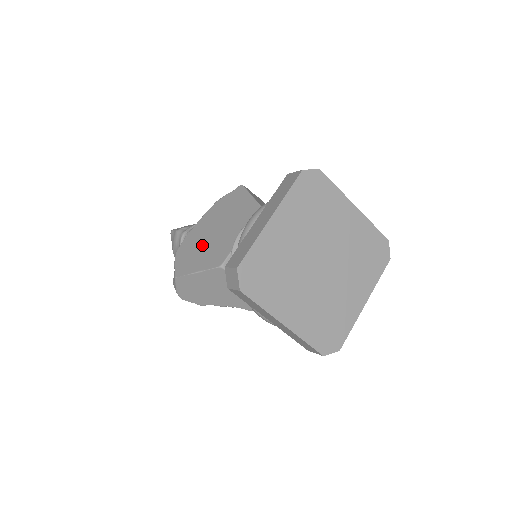
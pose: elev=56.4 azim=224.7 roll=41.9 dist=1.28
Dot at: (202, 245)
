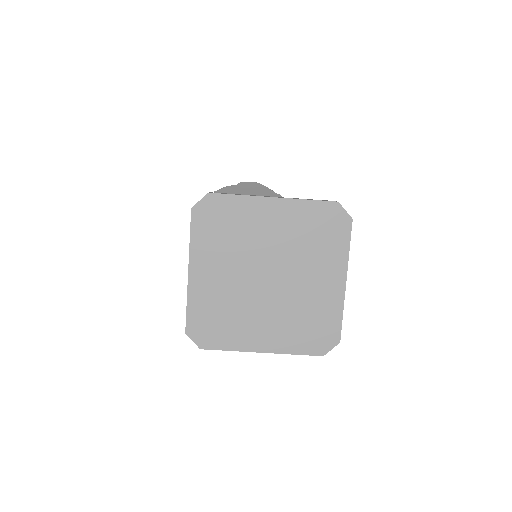
Dot at: occluded
